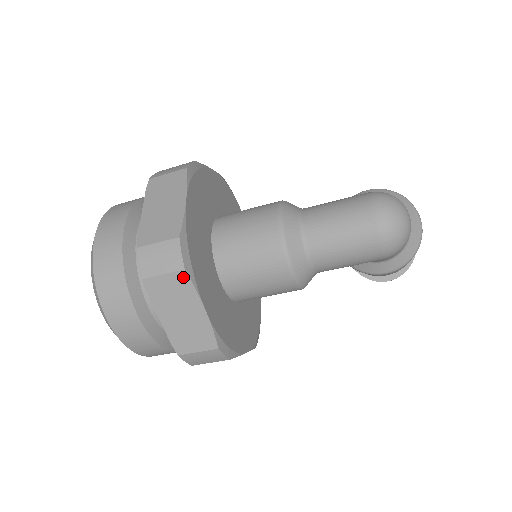
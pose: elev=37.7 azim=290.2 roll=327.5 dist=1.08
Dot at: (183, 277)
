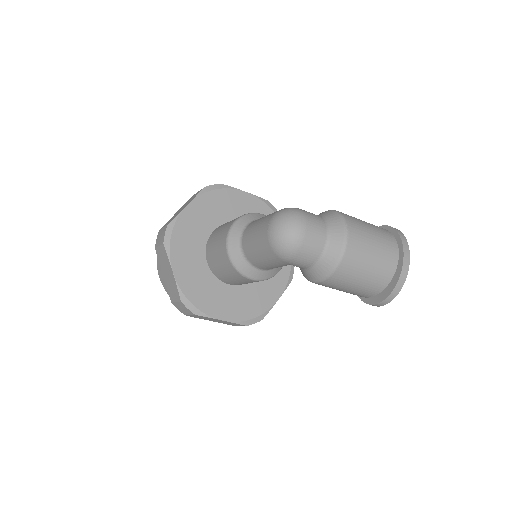
Dot at: (164, 249)
